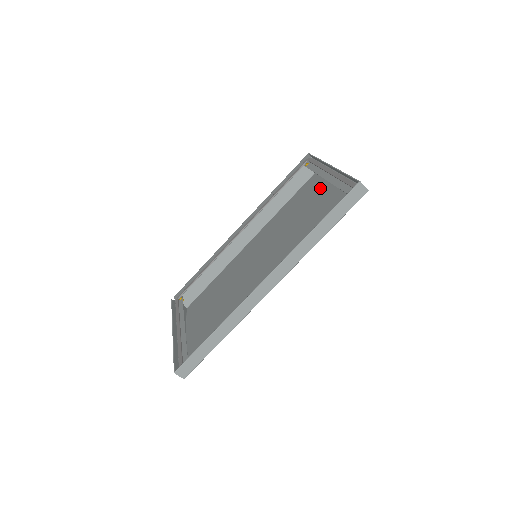
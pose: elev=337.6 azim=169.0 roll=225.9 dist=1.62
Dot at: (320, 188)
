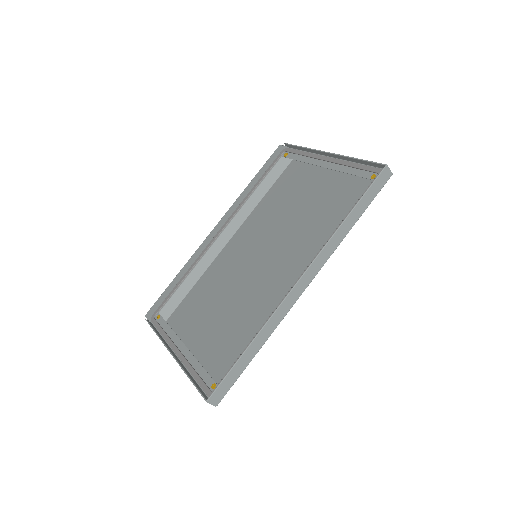
Dot at: (310, 178)
